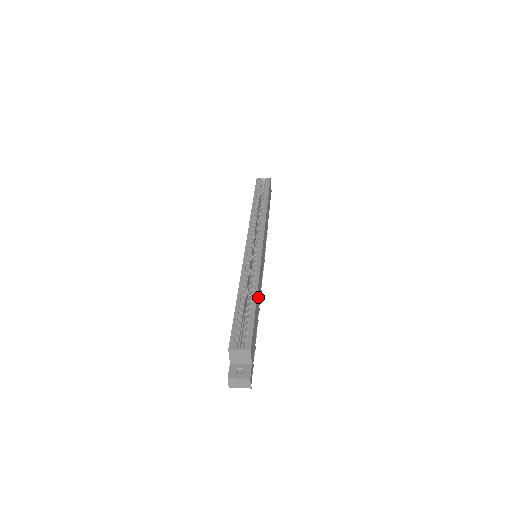
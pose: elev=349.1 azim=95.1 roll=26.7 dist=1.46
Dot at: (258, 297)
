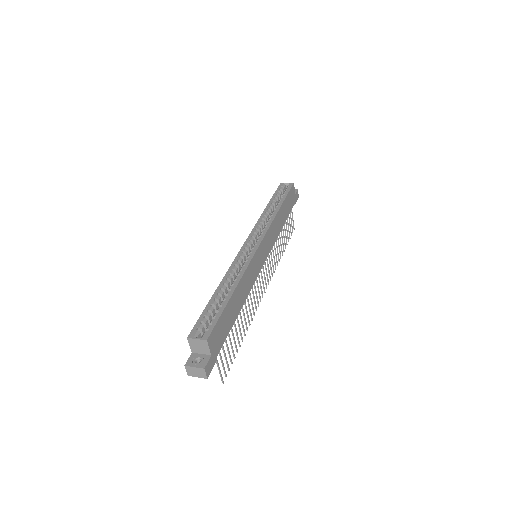
Dot at: (240, 293)
